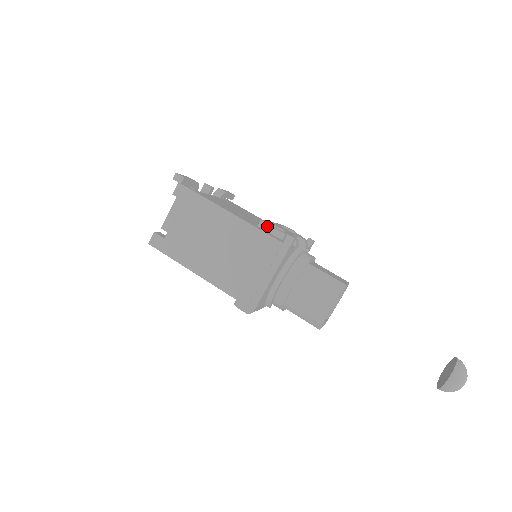
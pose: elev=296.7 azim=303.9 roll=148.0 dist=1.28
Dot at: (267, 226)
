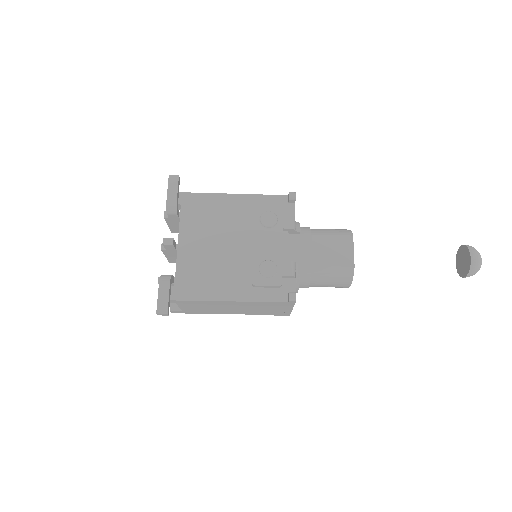
Dot at: (262, 286)
